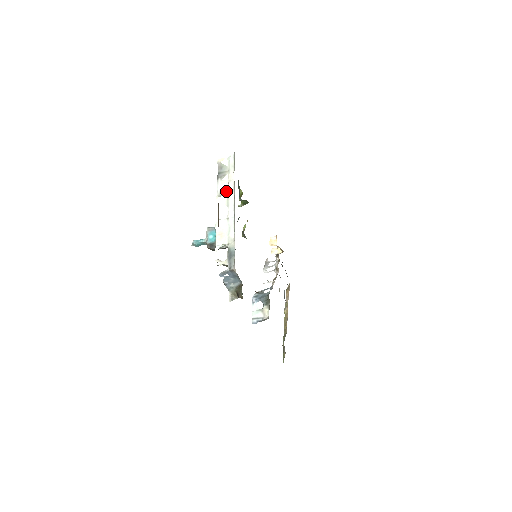
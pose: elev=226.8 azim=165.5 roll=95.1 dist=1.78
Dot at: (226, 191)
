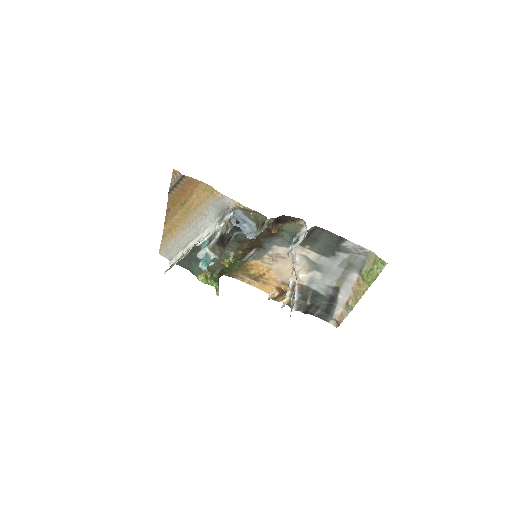
Dot at: occluded
